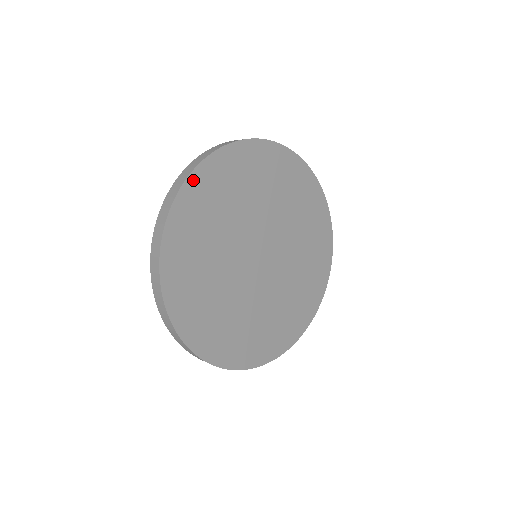
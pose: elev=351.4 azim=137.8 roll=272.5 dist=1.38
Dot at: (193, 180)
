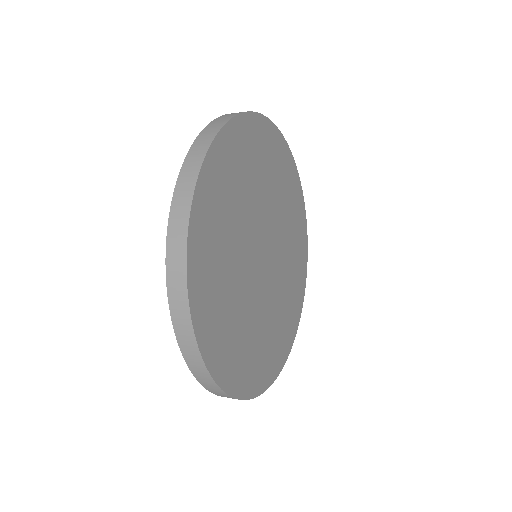
Dot at: (215, 149)
